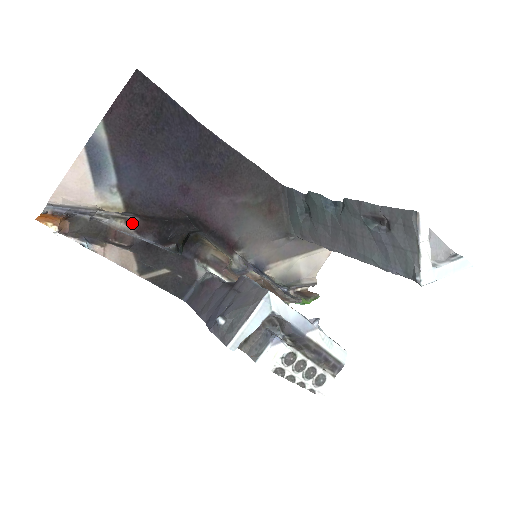
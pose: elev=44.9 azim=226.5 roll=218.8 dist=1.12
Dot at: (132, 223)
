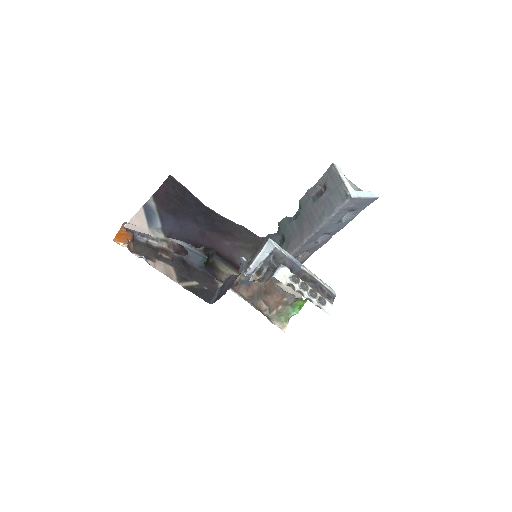
Dot at: (172, 247)
